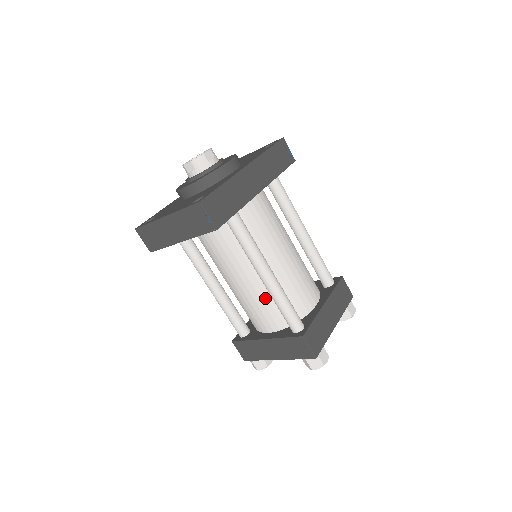
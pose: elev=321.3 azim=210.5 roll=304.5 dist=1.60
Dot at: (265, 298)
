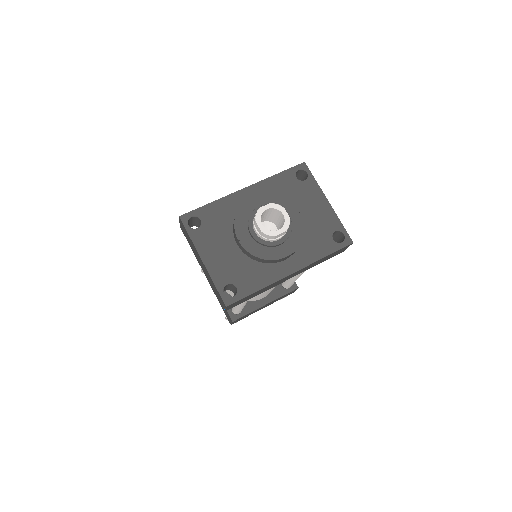
Dot at: occluded
